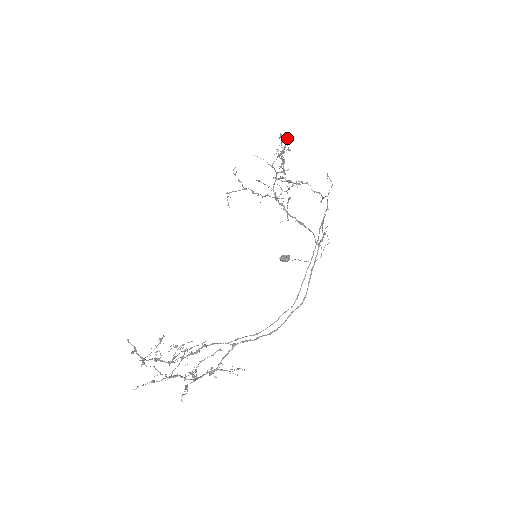
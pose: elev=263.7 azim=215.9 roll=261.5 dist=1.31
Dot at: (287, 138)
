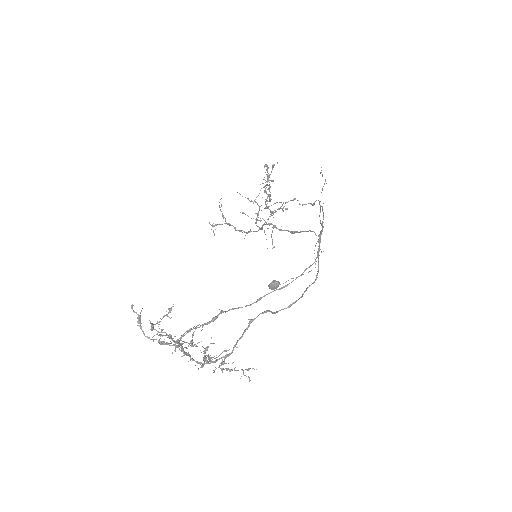
Dot at: (273, 164)
